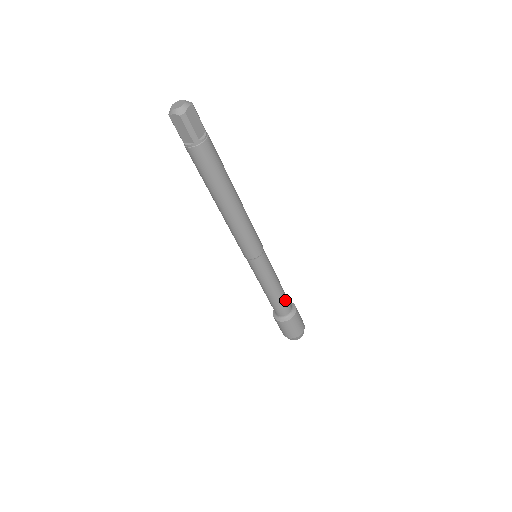
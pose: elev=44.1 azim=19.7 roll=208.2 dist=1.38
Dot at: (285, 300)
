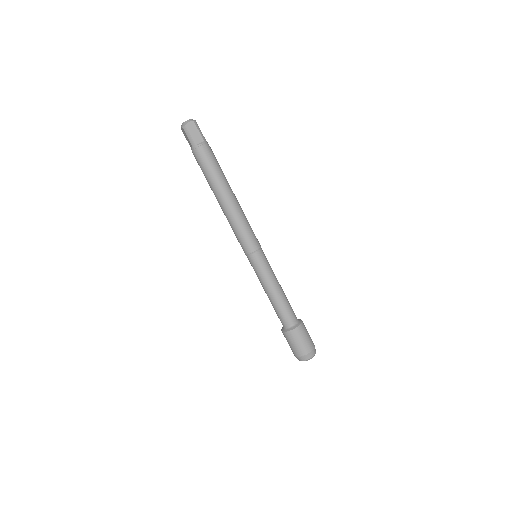
Dot at: (289, 304)
